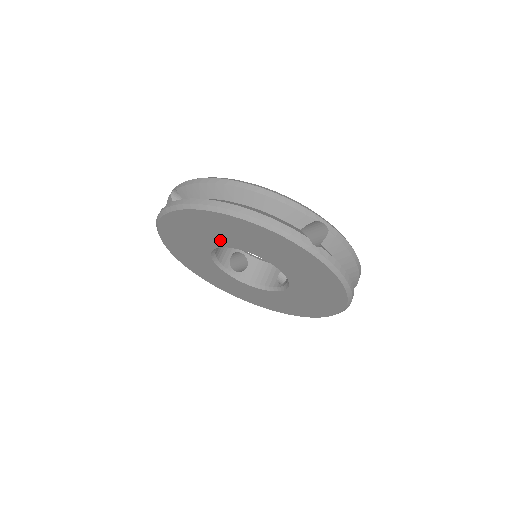
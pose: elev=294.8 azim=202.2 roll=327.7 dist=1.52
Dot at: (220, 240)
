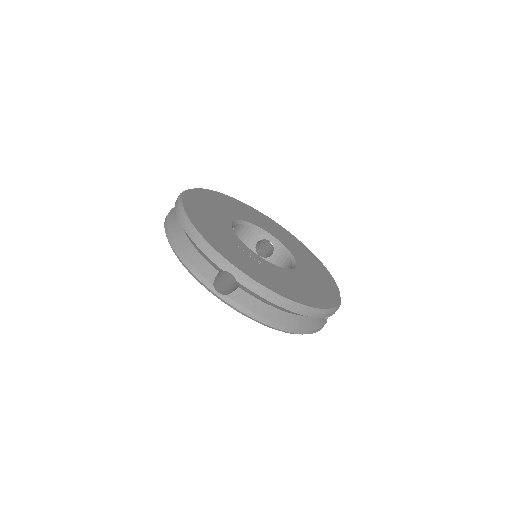
Dot at: occluded
